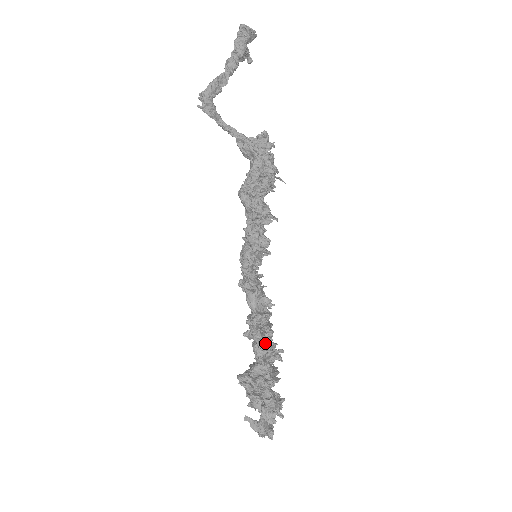
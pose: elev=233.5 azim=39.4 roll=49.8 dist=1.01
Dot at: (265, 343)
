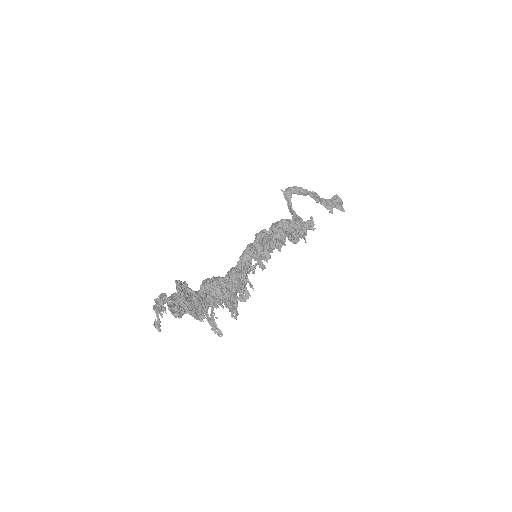
Dot at: (216, 281)
